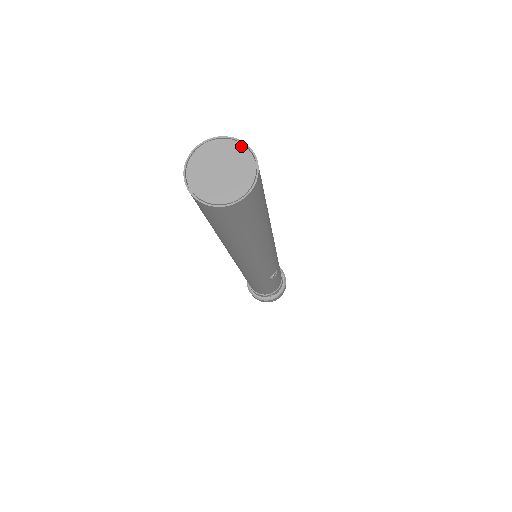
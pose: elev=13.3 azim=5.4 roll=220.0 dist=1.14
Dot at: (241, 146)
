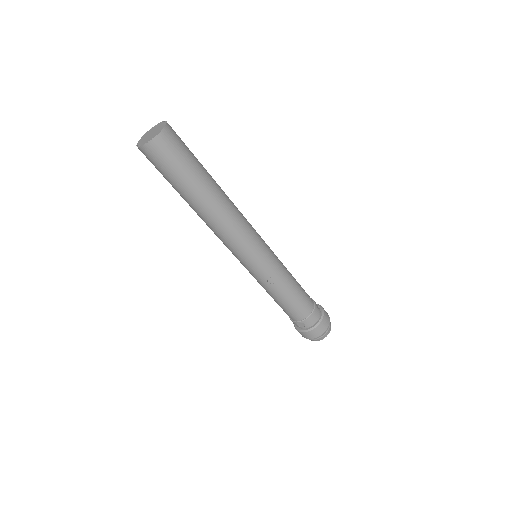
Dot at: (165, 123)
